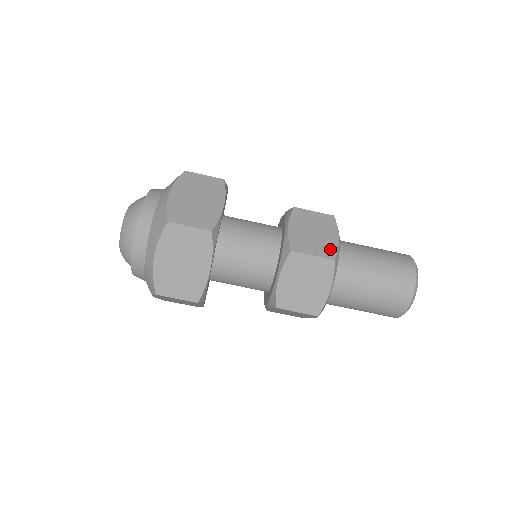
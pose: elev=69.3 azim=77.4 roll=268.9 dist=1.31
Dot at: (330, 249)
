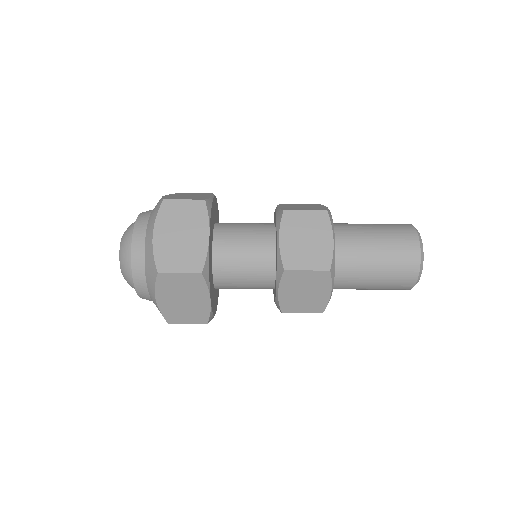
Dot at: (325, 258)
